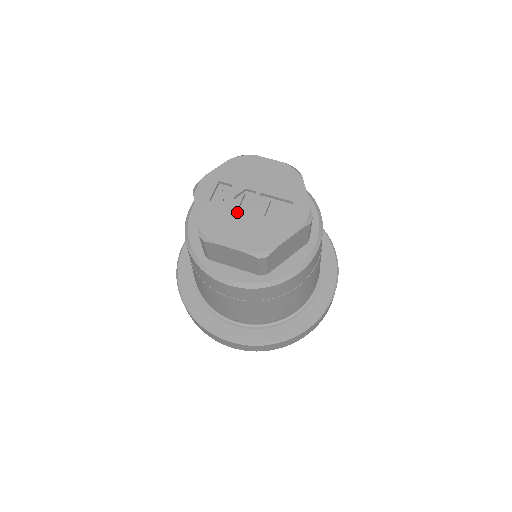
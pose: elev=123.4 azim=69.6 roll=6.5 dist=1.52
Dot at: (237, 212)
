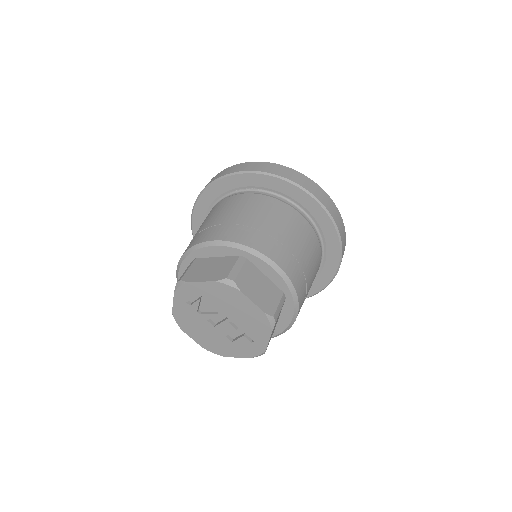
Dot at: (206, 323)
